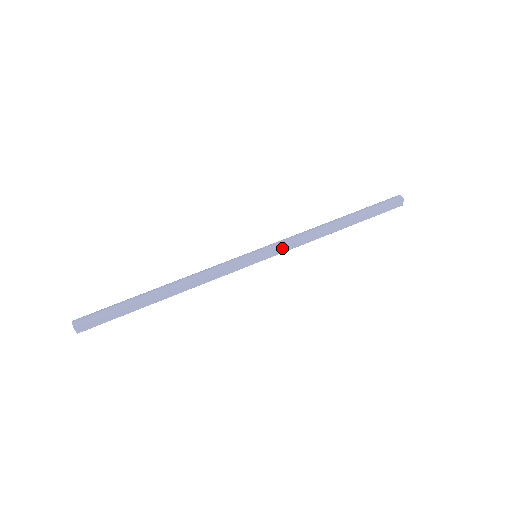
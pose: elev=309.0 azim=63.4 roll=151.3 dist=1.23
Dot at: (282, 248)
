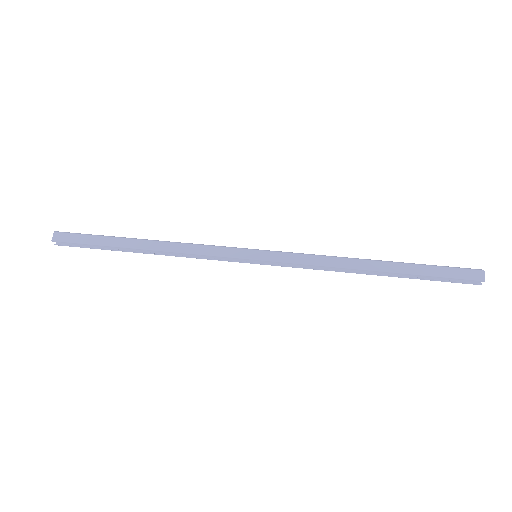
Dot at: (288, 256)
